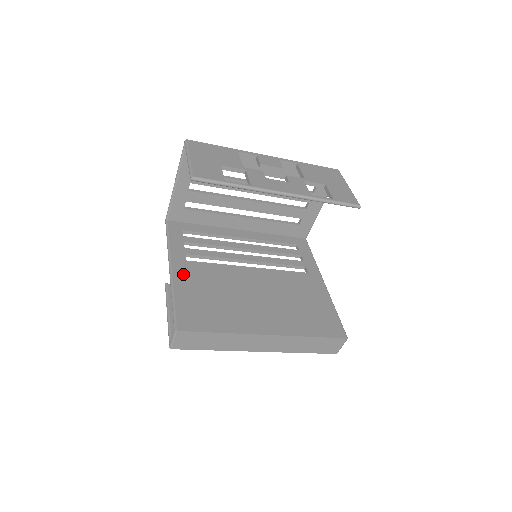
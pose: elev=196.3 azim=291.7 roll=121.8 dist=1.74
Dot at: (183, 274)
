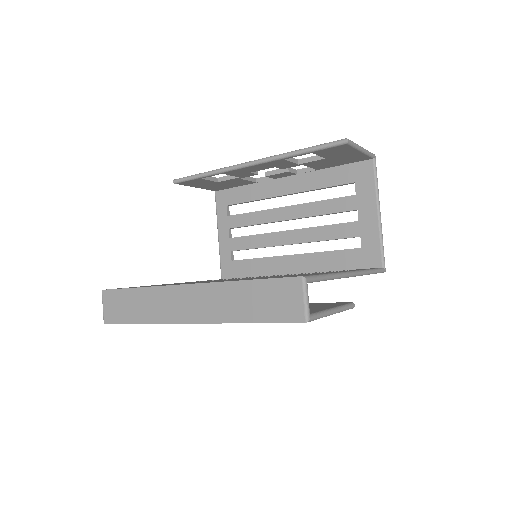
Dot at: occluded
